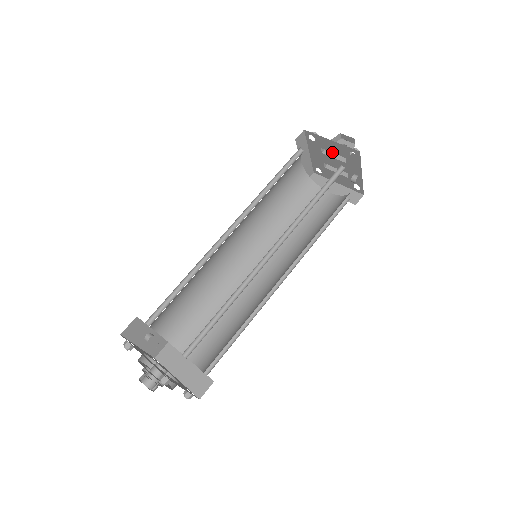
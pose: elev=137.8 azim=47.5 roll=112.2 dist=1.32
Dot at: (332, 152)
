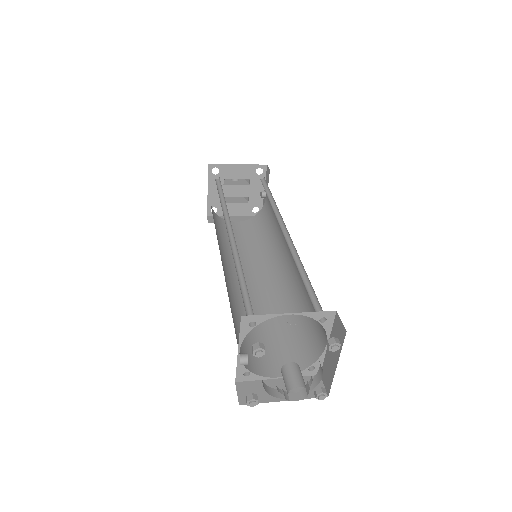
Dot at: occluded
